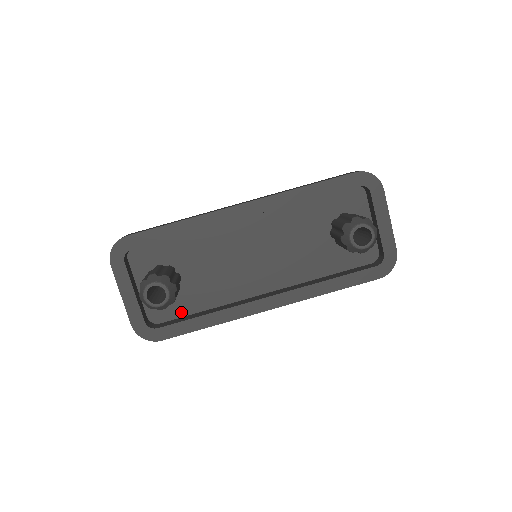
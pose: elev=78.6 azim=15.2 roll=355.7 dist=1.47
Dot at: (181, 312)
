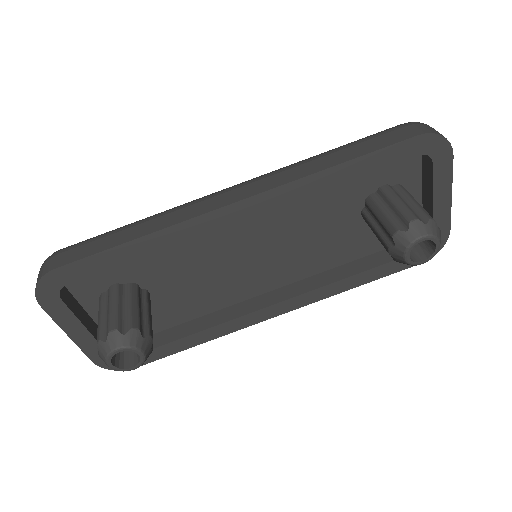
Dot at: (156, 328)
